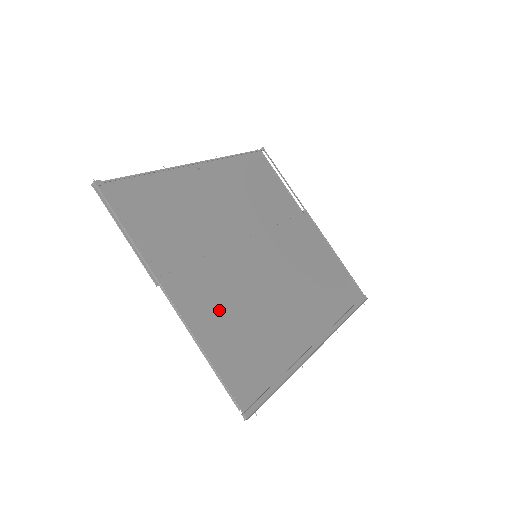
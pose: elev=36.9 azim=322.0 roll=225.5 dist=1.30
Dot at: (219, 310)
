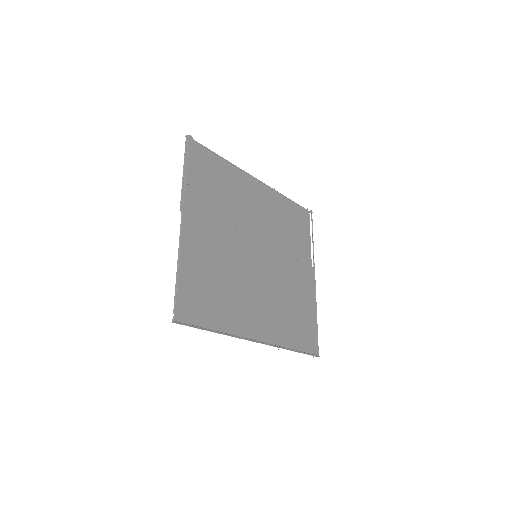
Dot at: (207, 255)
